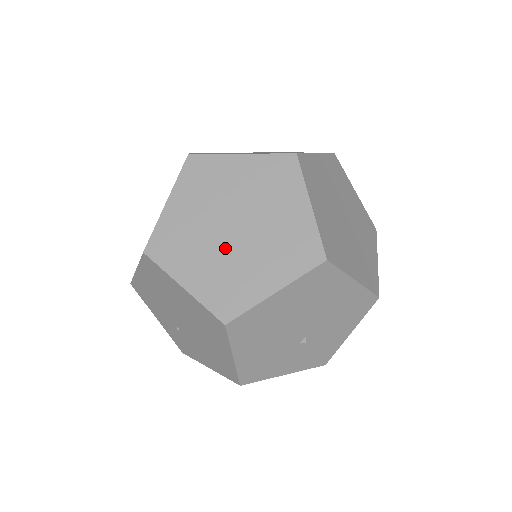
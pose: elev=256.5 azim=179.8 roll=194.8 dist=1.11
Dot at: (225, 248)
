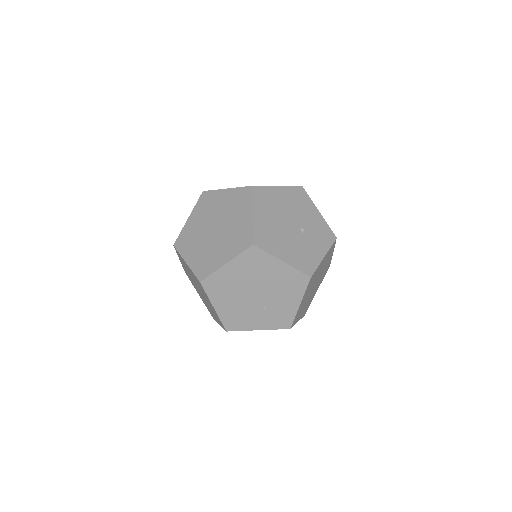
Dot at: (221, 236)
